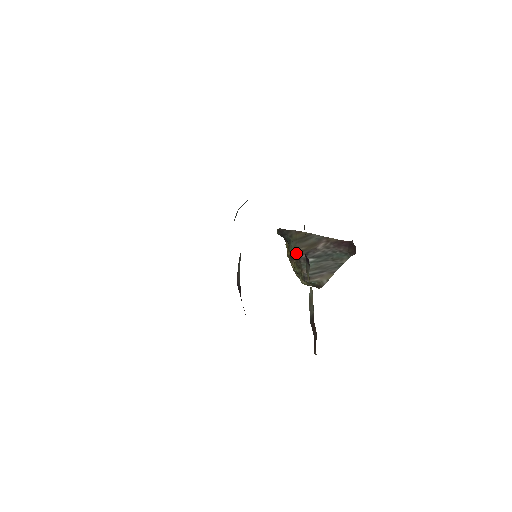
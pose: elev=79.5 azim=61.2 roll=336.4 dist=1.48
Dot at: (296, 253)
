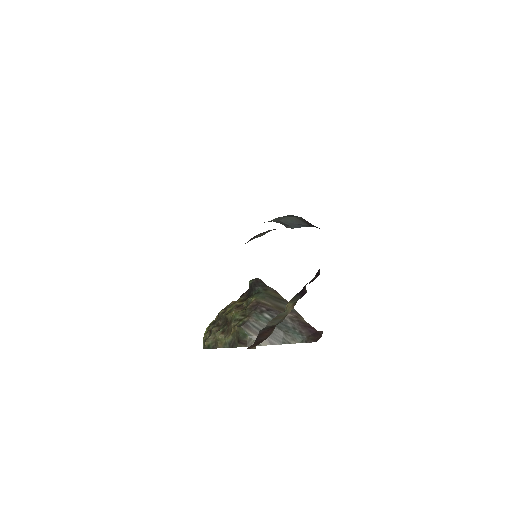
Dot at: (259, 302)
